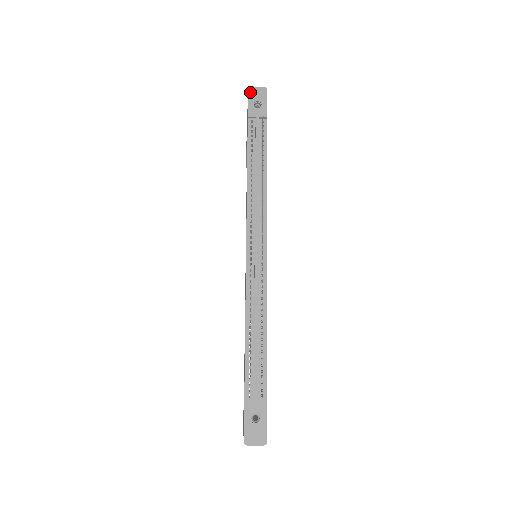
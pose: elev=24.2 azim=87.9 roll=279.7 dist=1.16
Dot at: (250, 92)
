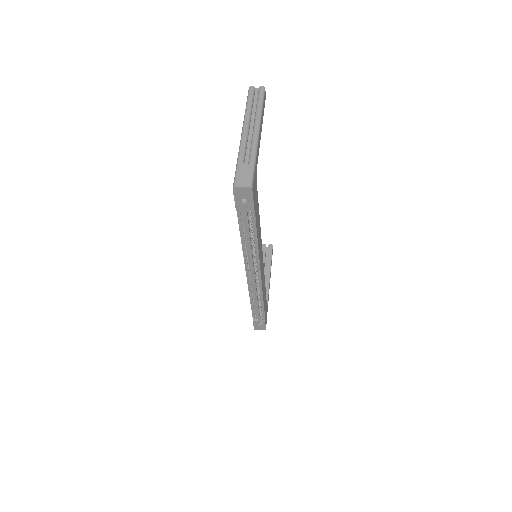
Dot at: (235, 192)
